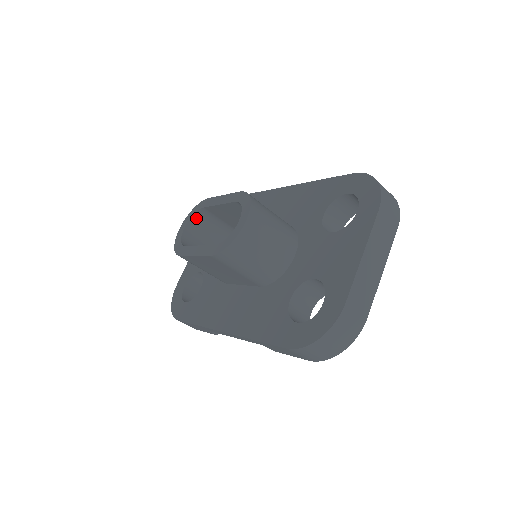
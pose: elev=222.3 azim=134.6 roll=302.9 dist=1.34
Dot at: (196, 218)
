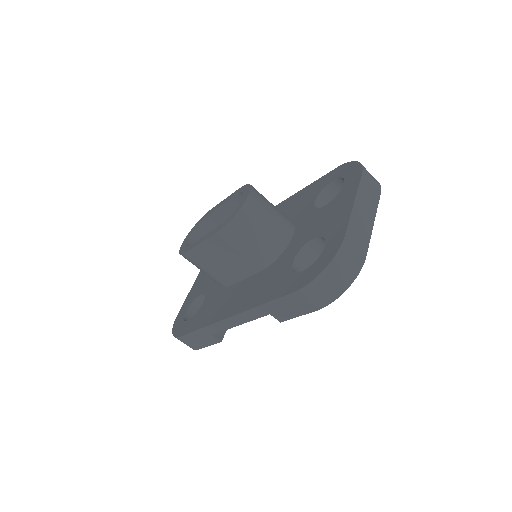
Dot at: (199, 230)
